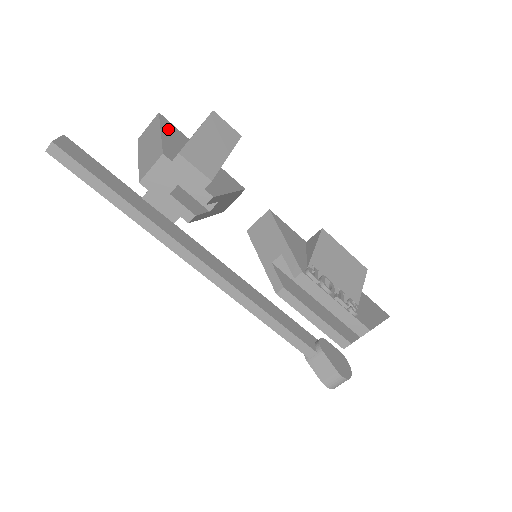
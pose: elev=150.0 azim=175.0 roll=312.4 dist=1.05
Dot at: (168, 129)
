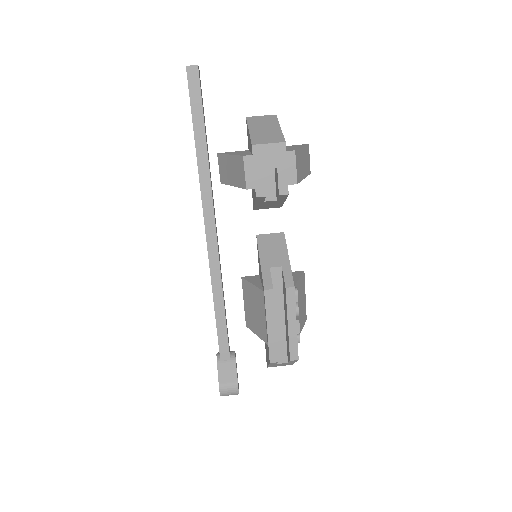
Dot at: occluded
